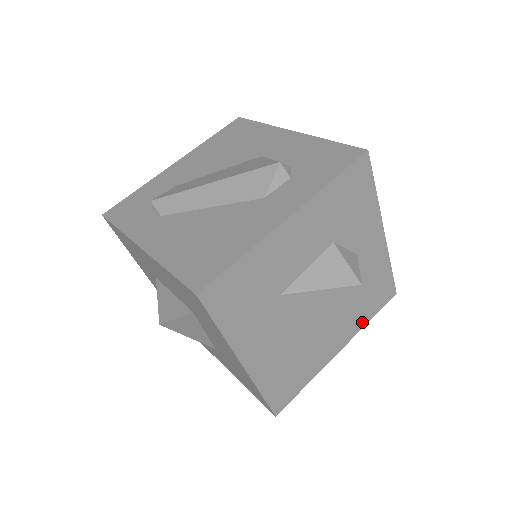
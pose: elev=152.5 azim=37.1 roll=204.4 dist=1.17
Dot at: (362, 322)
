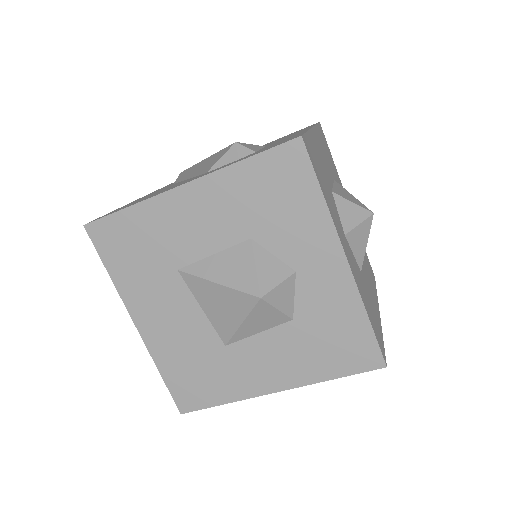
Dot at: (316, 374)
